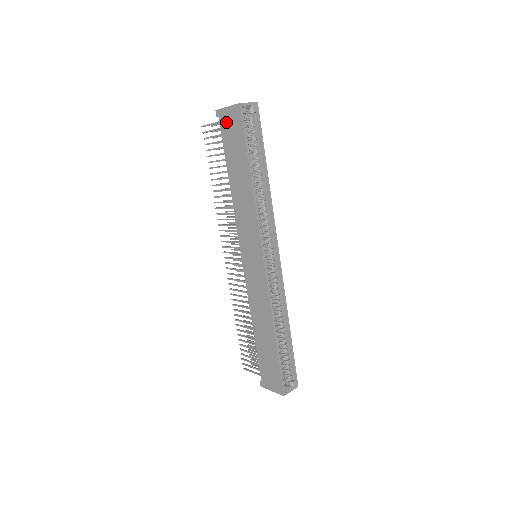
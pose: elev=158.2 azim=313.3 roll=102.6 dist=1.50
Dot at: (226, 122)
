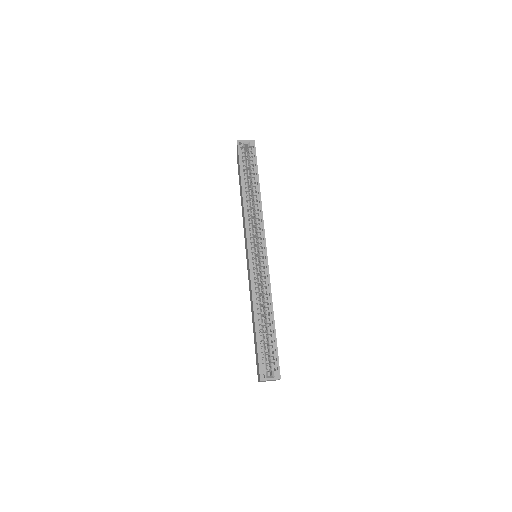
Dot at: (237, 159)
